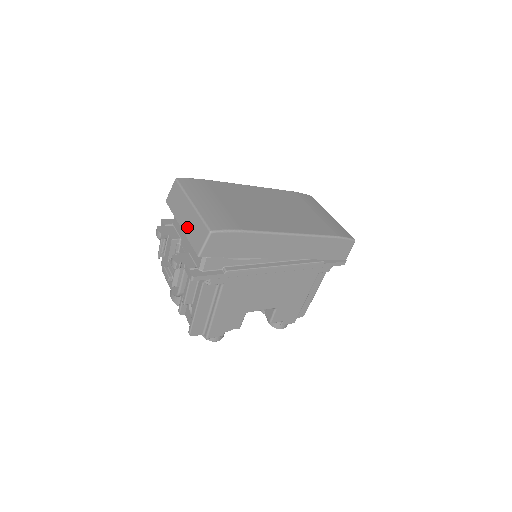
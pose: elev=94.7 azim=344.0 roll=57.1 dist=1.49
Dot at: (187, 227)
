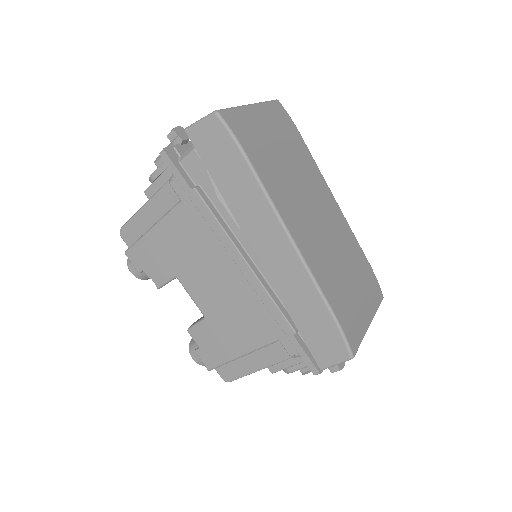
Dot at: occluded
